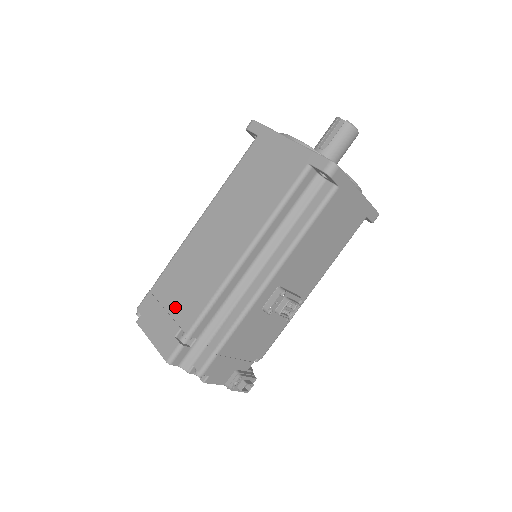
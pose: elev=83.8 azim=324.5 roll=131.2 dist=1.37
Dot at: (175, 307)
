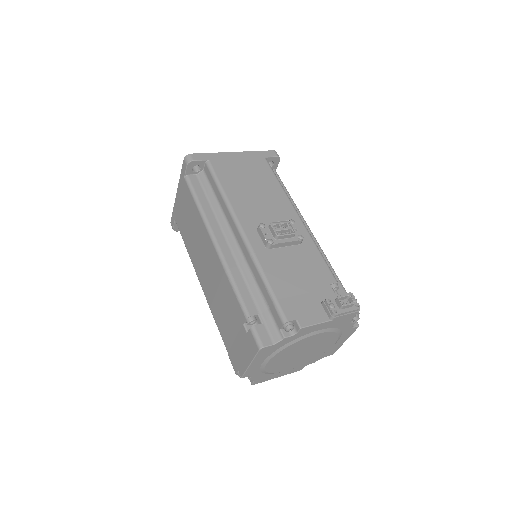
Dot at: (234, 327)
